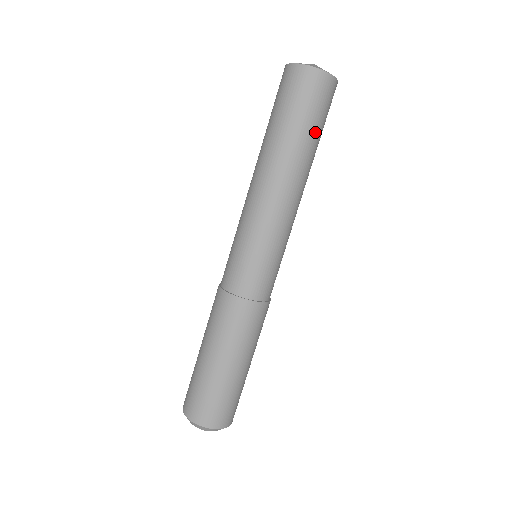
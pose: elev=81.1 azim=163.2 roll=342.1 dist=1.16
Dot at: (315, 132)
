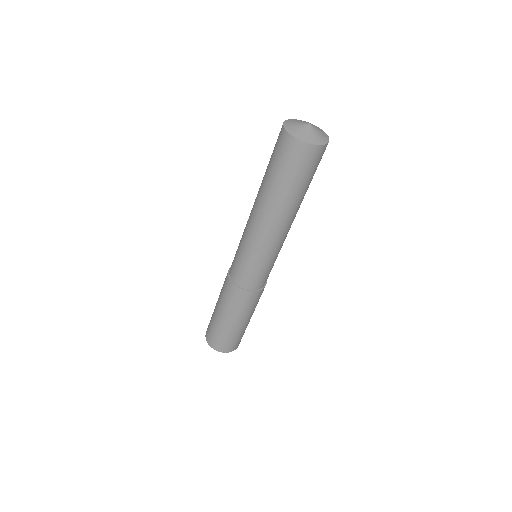
Dot at: (294, 186)
